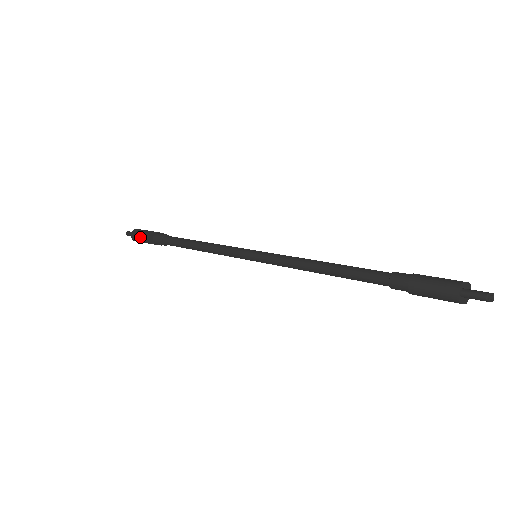
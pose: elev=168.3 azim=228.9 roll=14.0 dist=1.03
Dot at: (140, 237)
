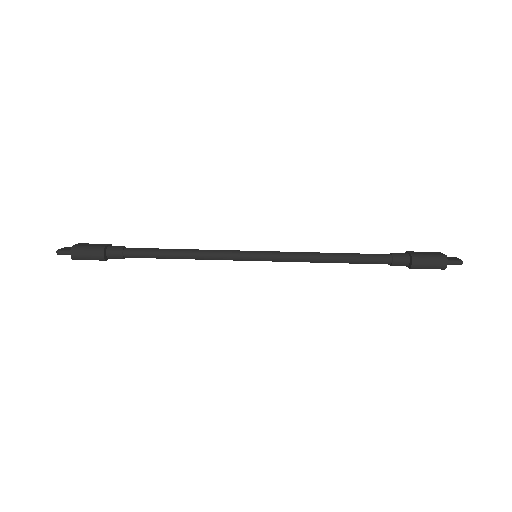
Dot at: (89, 256)
